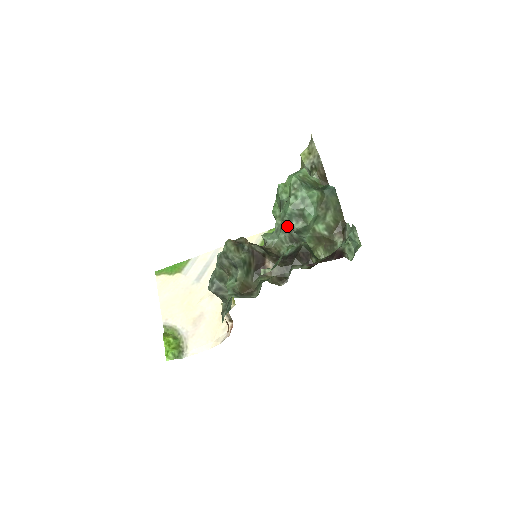
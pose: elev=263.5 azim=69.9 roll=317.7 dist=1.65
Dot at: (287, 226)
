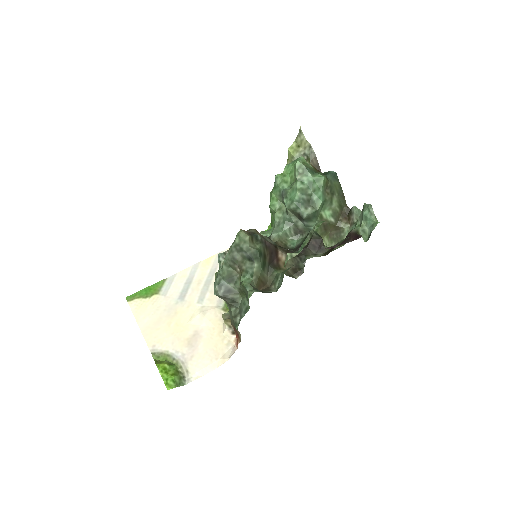
Dot at: (292, 216)
